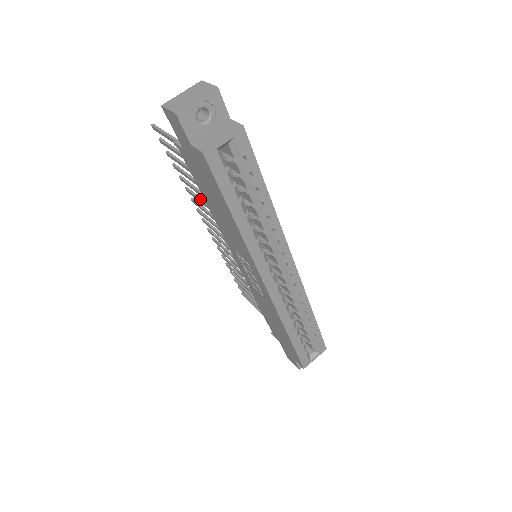
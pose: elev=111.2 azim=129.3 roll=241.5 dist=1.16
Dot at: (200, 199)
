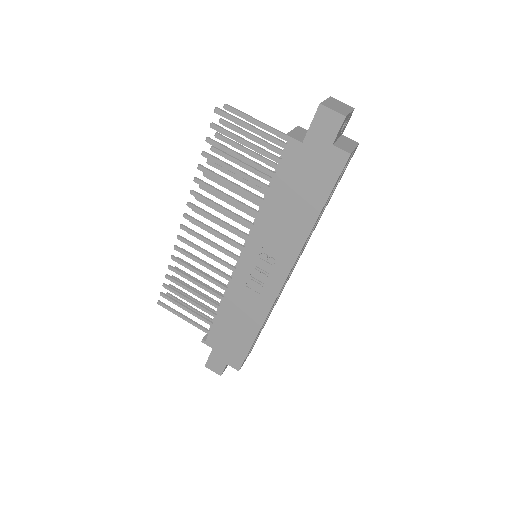
Dot at: (223, 192)
